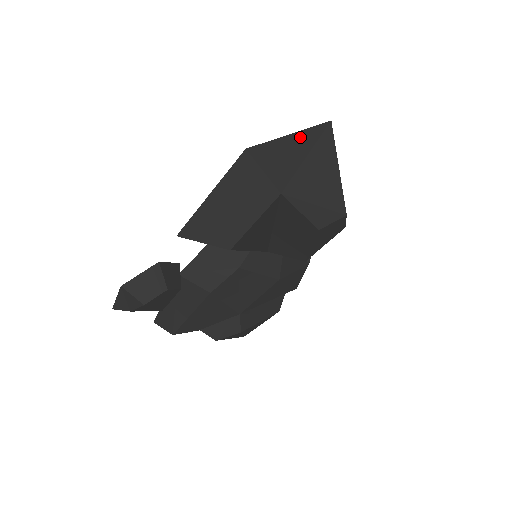
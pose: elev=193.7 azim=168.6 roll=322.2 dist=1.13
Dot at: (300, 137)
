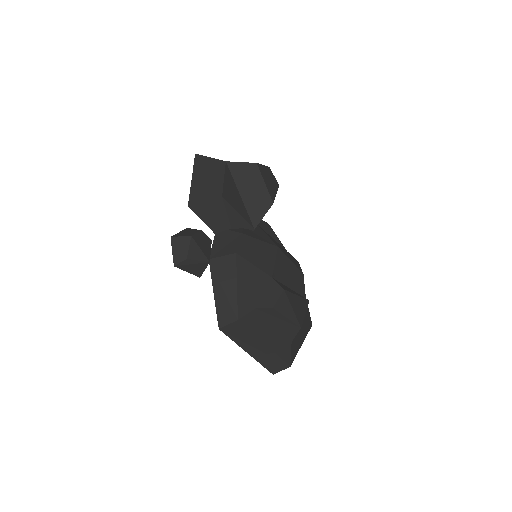
Dot at: occluded
